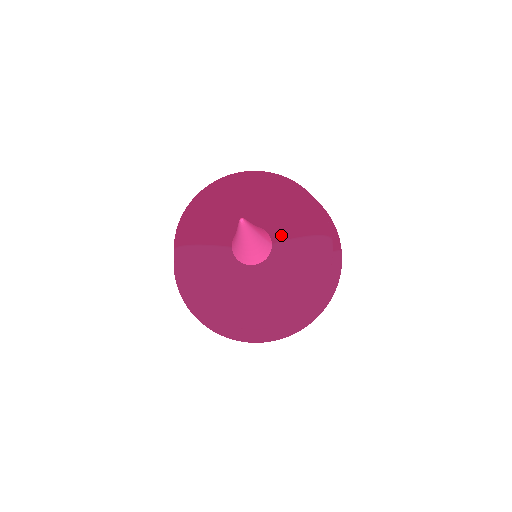
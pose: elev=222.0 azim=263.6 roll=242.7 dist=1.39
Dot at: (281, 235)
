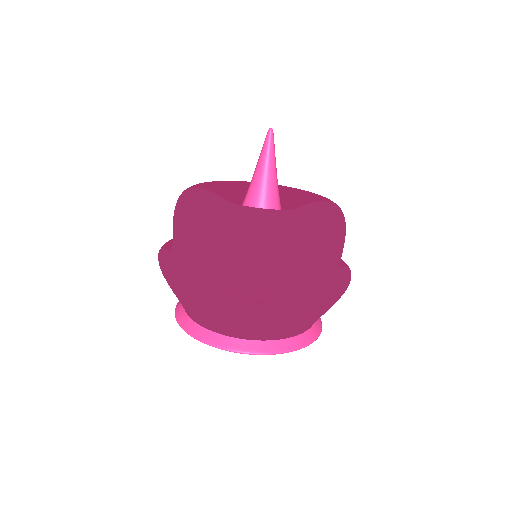
Dot at: (293, 207)
